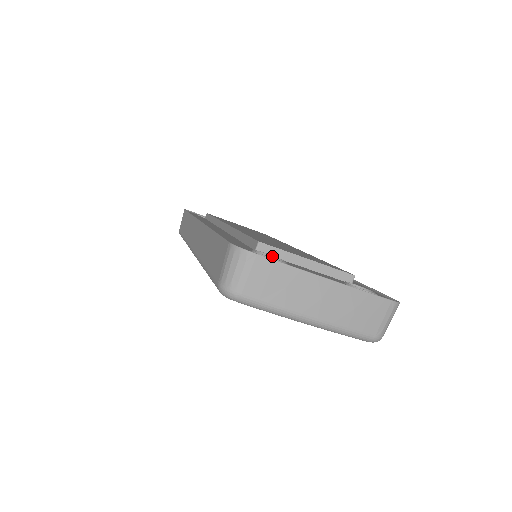
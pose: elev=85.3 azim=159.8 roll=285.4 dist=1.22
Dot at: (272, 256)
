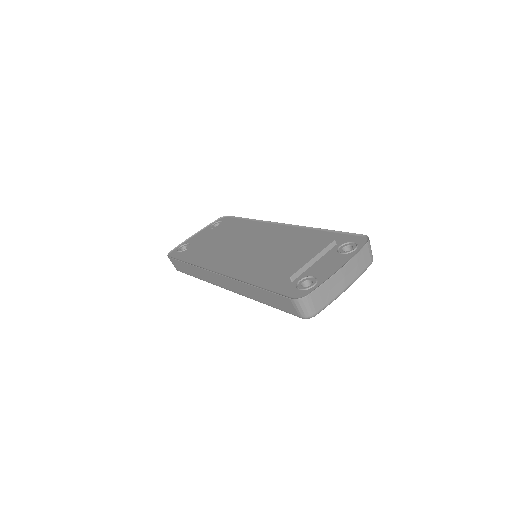
Dot at: (303, 278)
